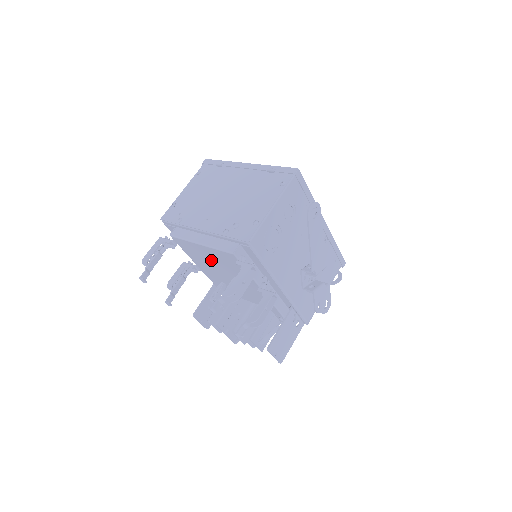
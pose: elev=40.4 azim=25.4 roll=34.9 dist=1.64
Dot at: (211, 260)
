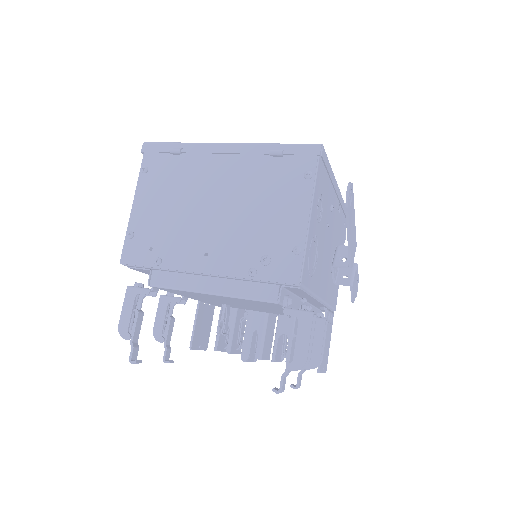
Dot at: (221, 299)
